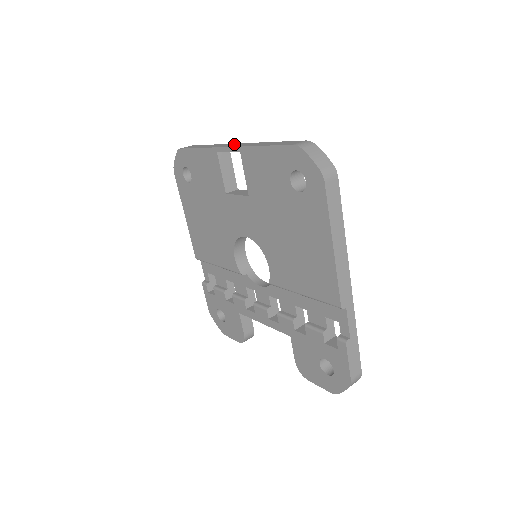
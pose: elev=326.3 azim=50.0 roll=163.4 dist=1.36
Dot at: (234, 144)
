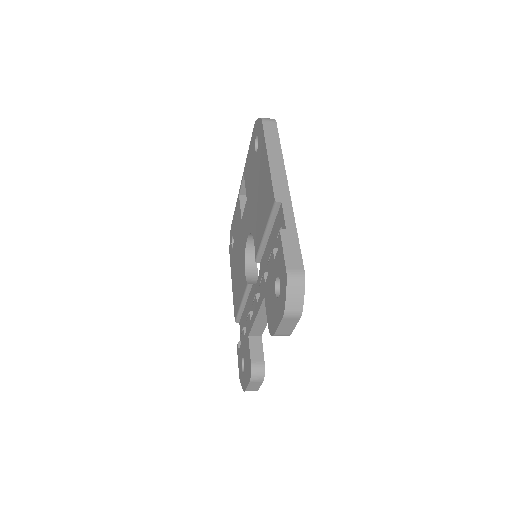
Dot at: occluded
